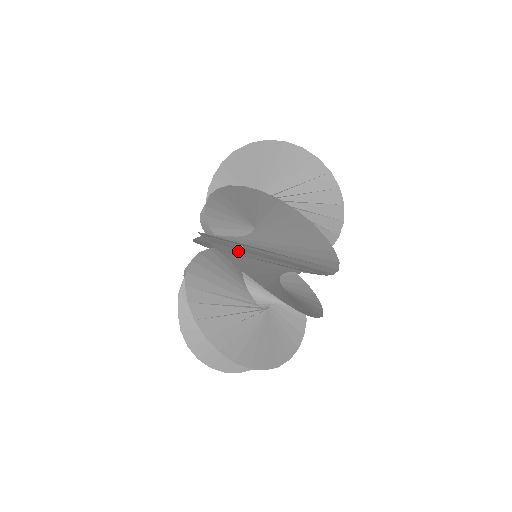
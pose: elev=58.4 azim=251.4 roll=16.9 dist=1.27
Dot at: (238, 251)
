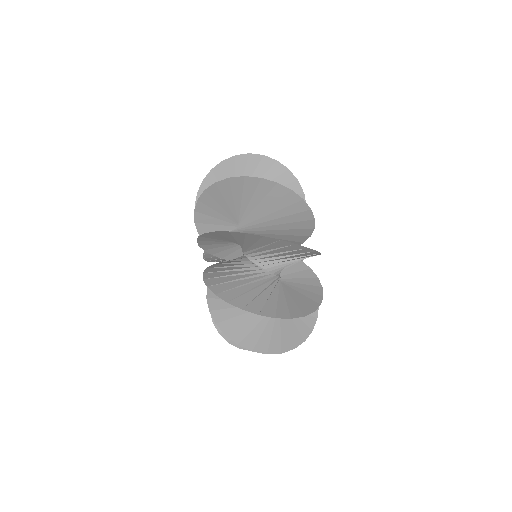
Dot at: occluded
